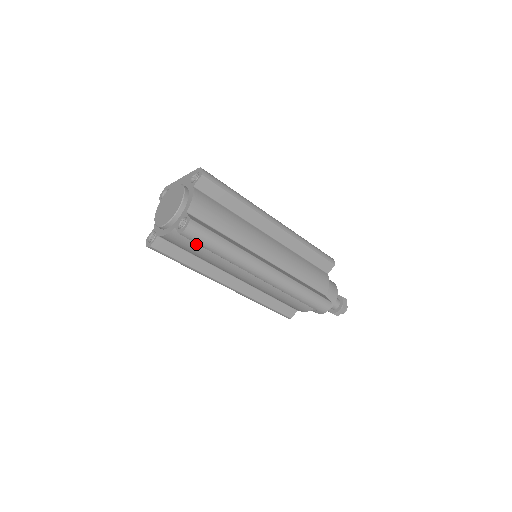
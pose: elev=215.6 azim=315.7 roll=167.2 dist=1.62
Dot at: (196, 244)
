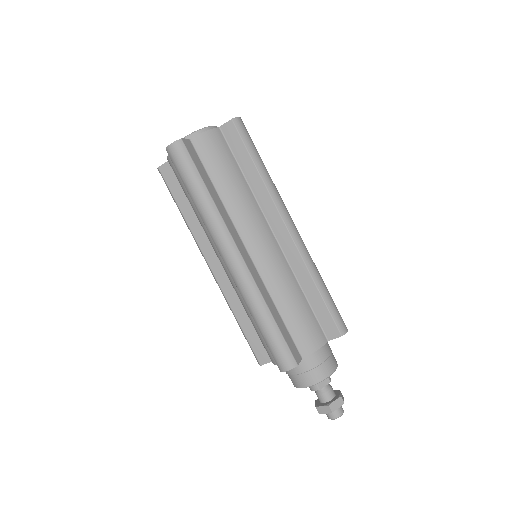
Dot at: occluded
